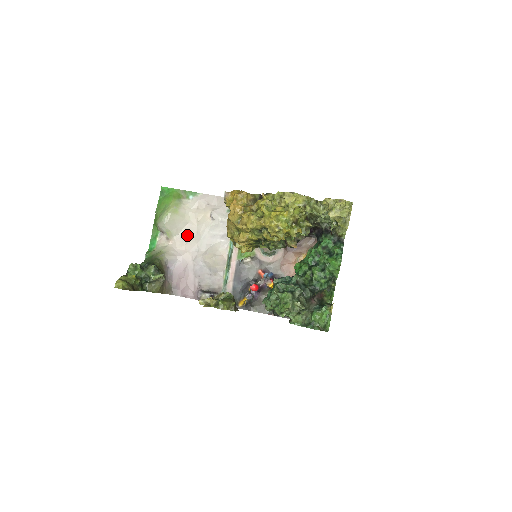
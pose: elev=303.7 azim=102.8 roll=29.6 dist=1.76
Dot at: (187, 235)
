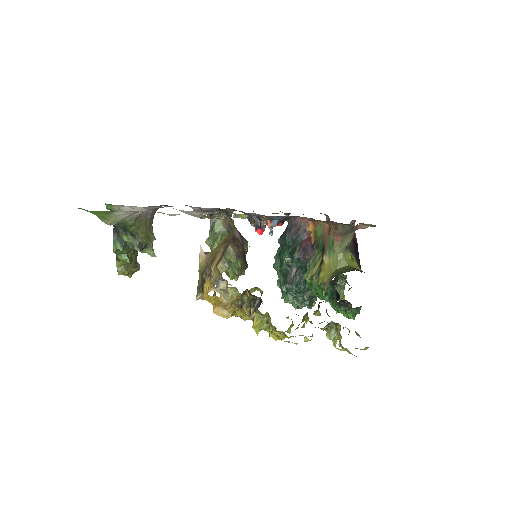
Dot at: occluded
